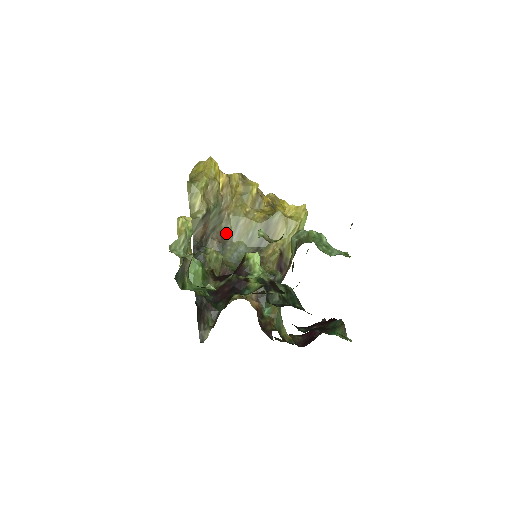
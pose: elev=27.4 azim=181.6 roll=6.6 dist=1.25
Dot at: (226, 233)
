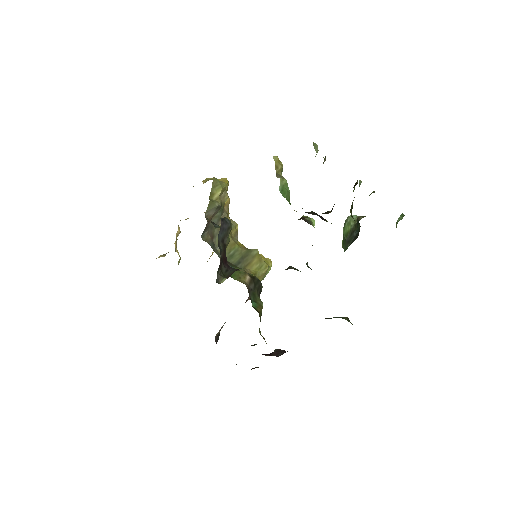
Dot at: (215, 239)
